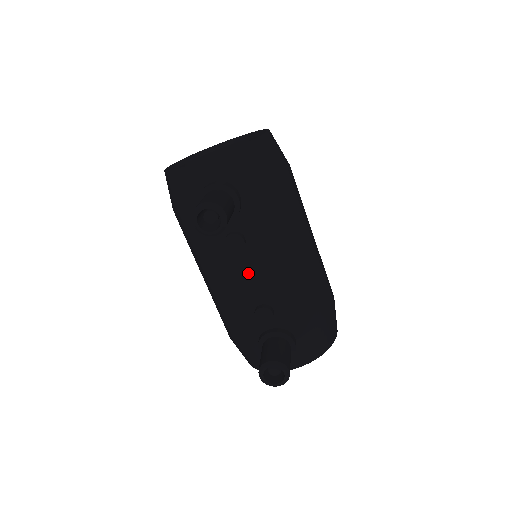
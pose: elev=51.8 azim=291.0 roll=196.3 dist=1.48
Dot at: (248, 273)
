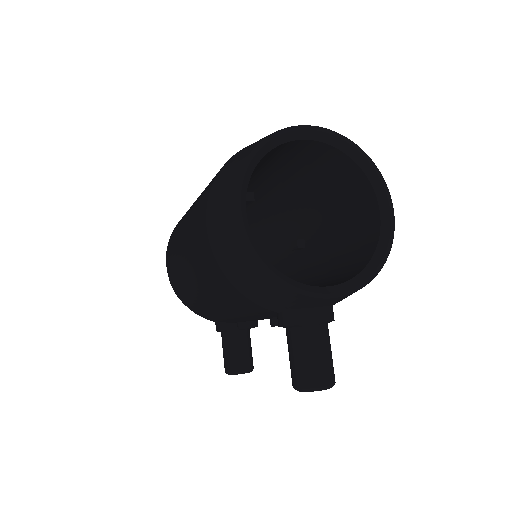
Dot at: occluded
